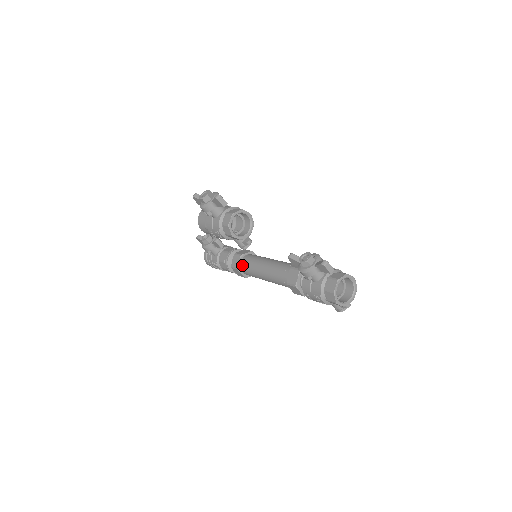
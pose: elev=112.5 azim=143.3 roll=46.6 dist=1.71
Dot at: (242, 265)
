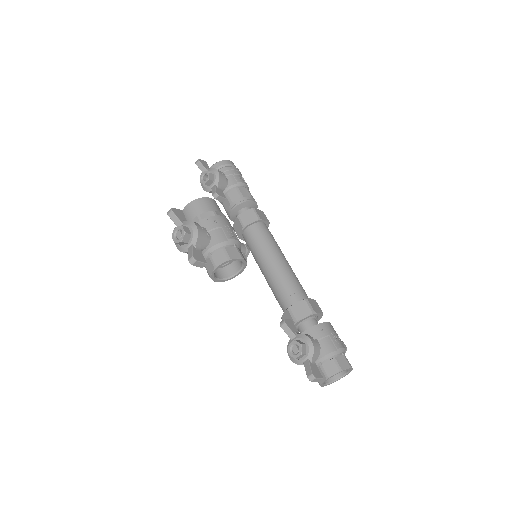
Dot at: (244, 237)
